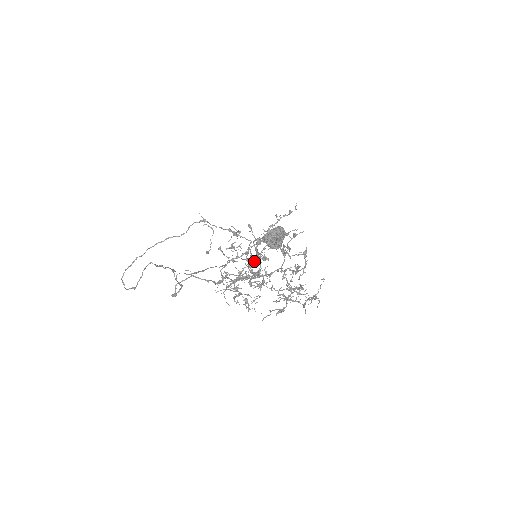
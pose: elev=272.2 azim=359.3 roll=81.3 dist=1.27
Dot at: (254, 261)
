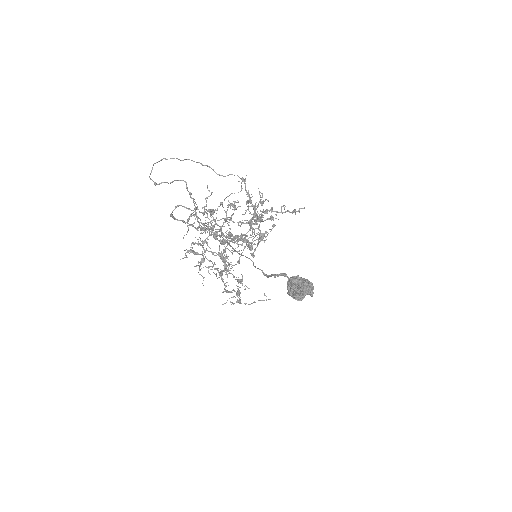
Dot at: occluded
